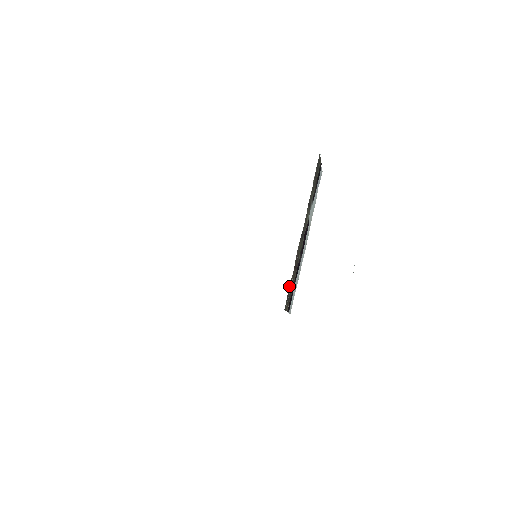
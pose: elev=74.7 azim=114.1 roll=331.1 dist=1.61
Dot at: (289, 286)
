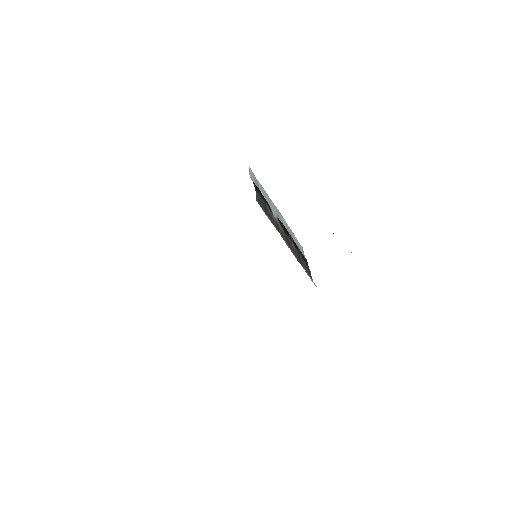
Dot at: occluded
